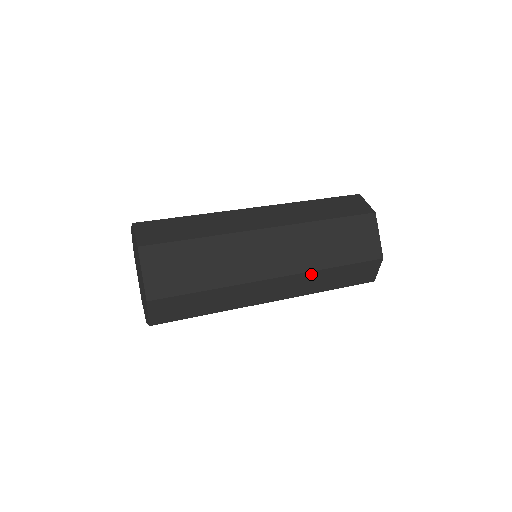
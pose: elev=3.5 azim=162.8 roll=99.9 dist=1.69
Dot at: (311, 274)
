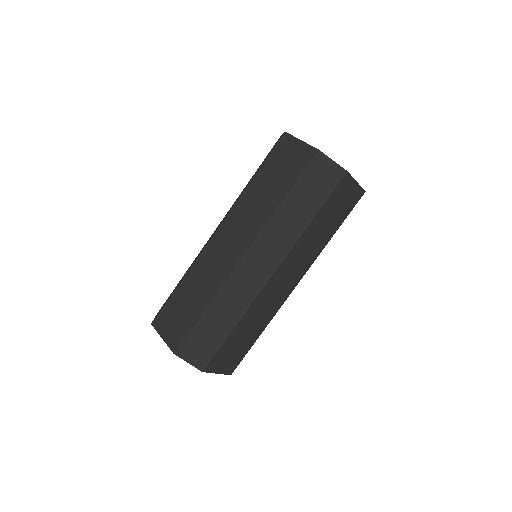
Dot at: (271, 224)
